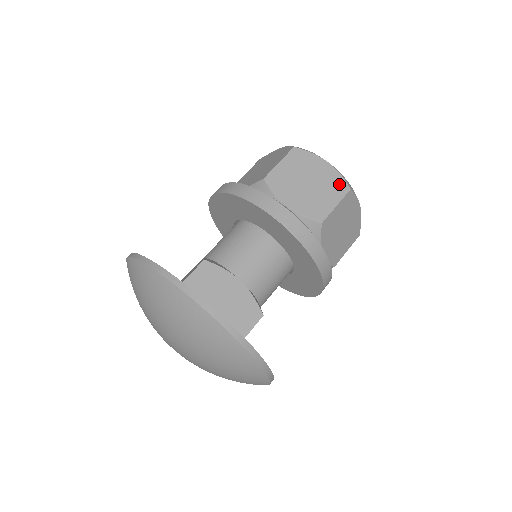
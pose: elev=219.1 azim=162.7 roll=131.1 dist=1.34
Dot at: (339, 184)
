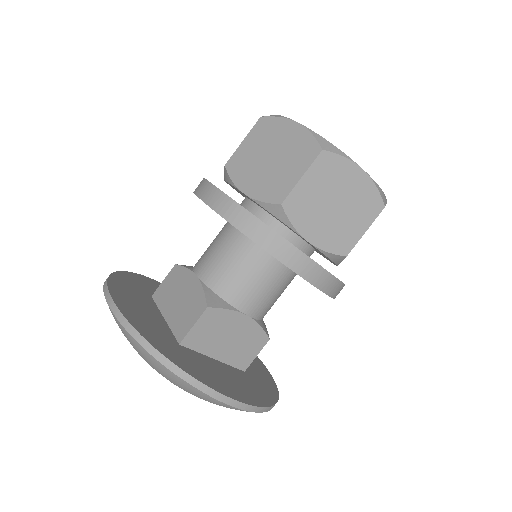
Dot at: (373, 201)
